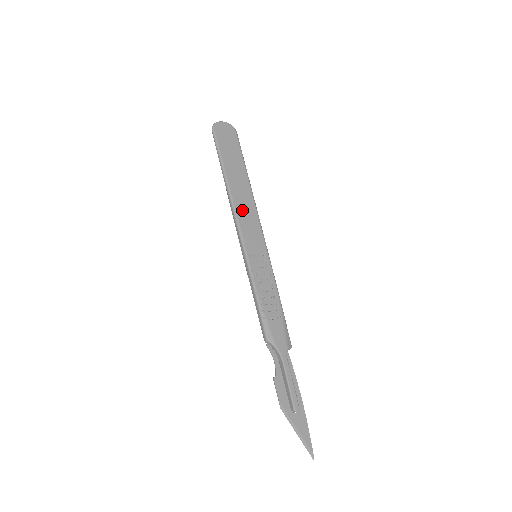
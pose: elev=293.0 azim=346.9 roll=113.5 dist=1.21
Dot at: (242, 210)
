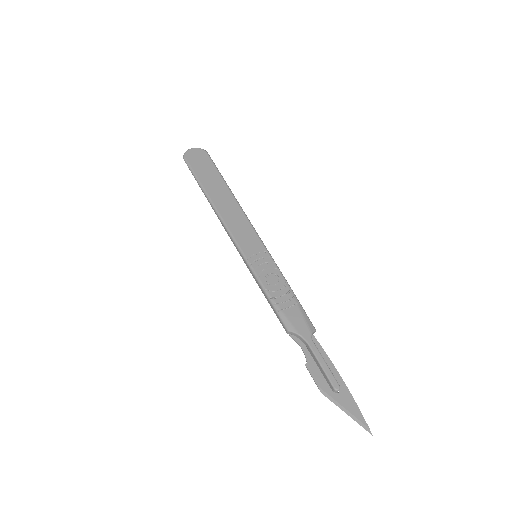
Dot at: (230, 219)
